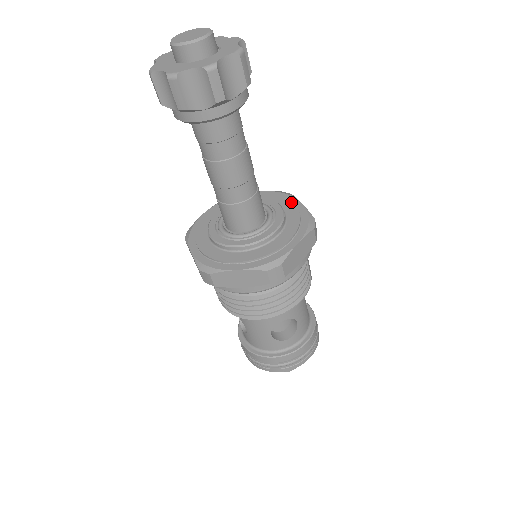
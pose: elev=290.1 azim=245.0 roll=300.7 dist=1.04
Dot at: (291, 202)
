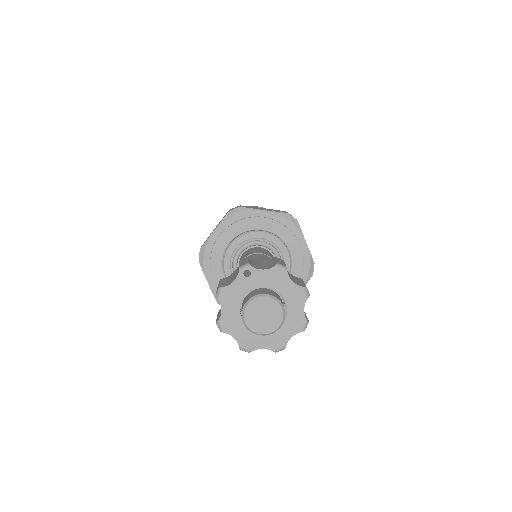
Dot at: (297, 242)
